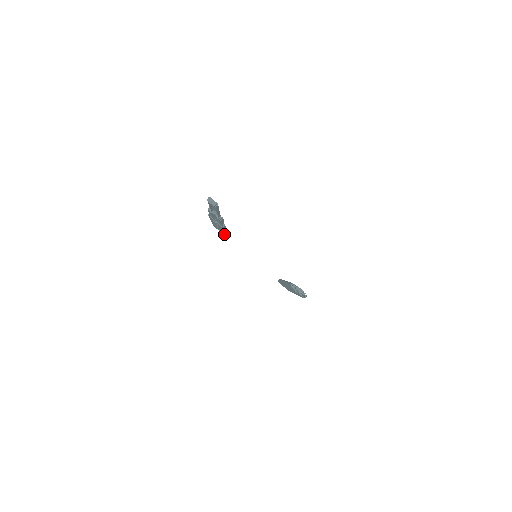
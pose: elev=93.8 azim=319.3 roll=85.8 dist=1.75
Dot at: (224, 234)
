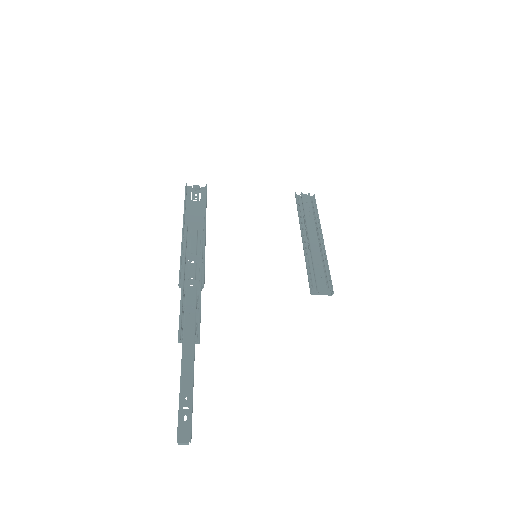
Dot at: (205, 196)
